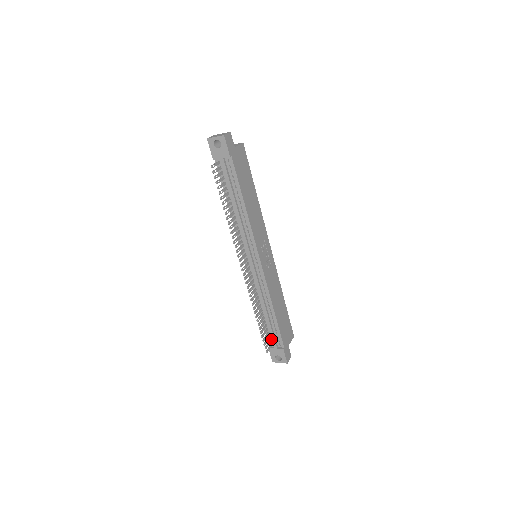
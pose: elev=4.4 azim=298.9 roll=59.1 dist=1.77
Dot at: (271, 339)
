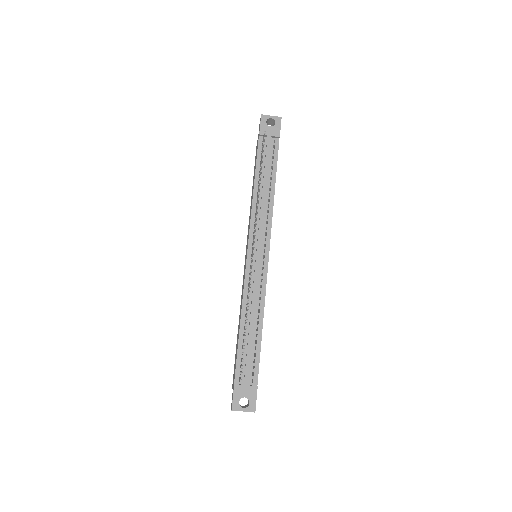
Dot at: (242, 371)
